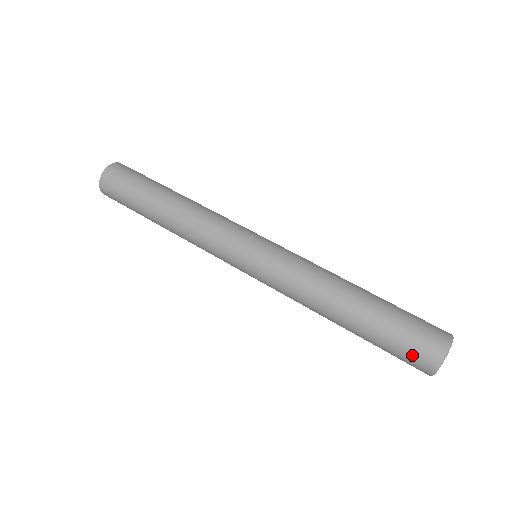
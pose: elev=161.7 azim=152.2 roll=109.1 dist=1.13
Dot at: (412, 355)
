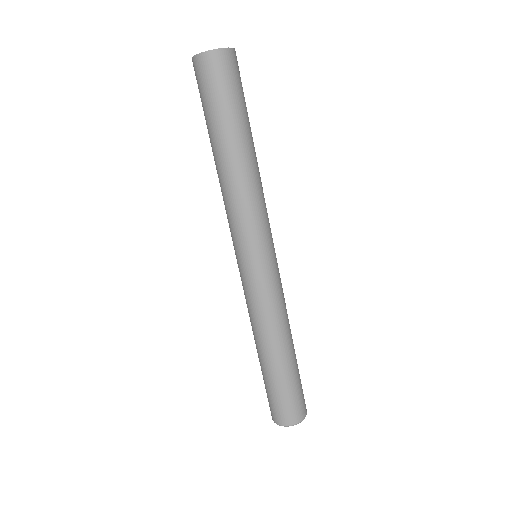
Dot at: (269, 404)
